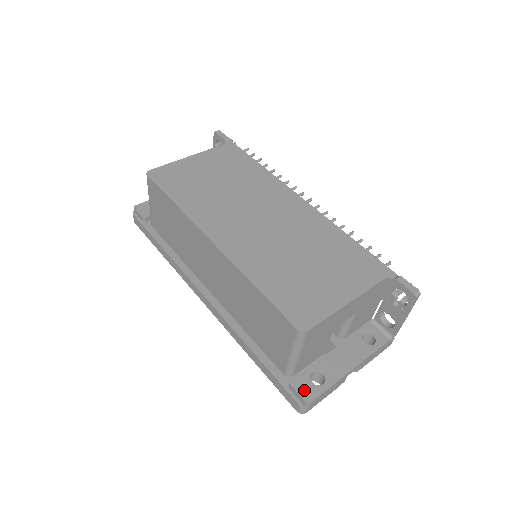
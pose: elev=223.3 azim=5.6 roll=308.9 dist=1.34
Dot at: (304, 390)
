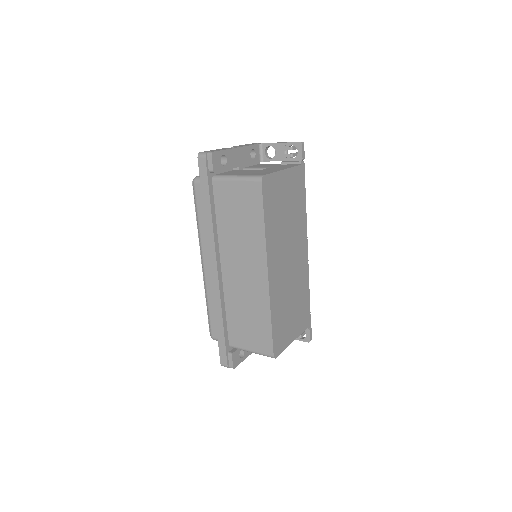
Dot at: (235, 360)
